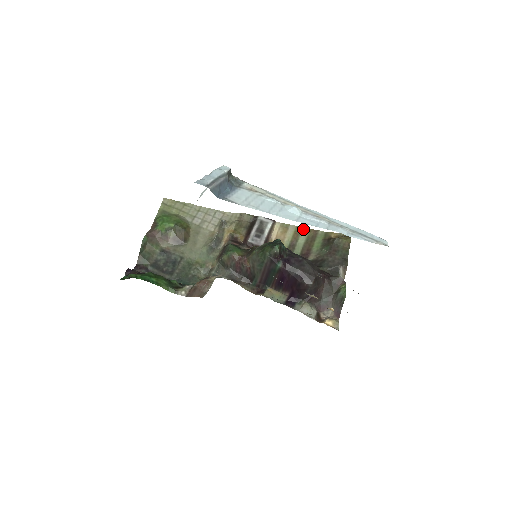
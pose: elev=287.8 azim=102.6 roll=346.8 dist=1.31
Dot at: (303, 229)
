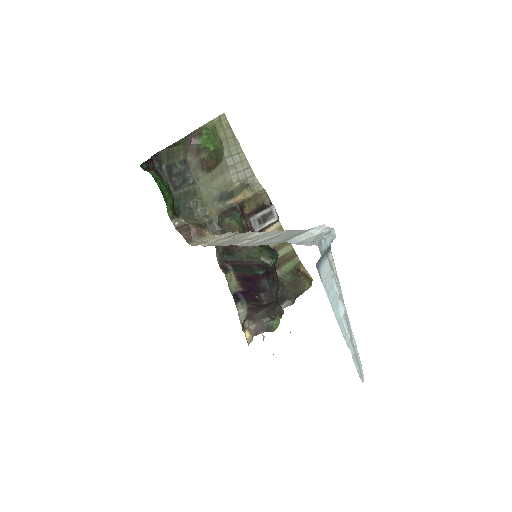
Dot at: (290, 244)
